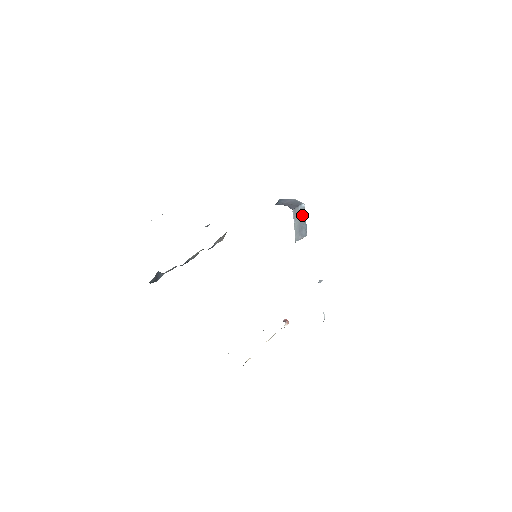
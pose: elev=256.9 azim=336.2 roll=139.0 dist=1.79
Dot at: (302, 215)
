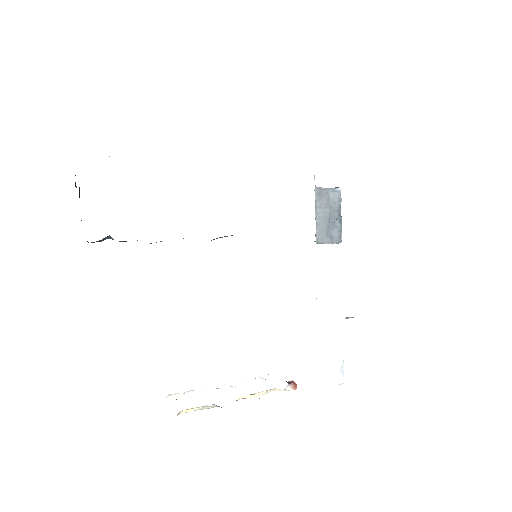
Dot at: (334, 204)
